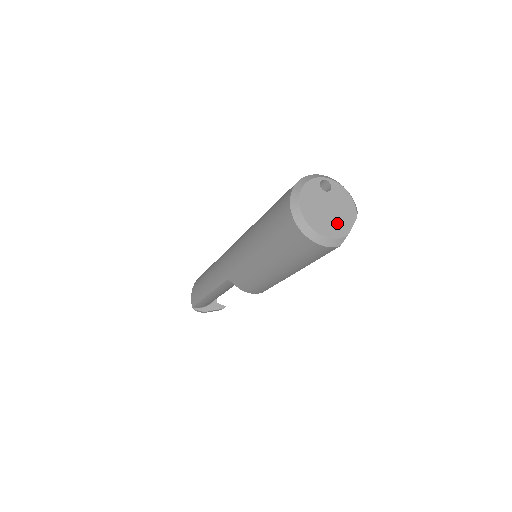
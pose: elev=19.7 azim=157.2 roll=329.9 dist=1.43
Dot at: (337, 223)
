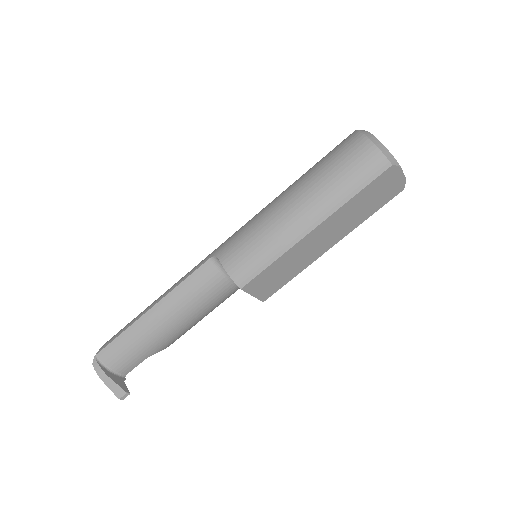
Dot at: occluded
